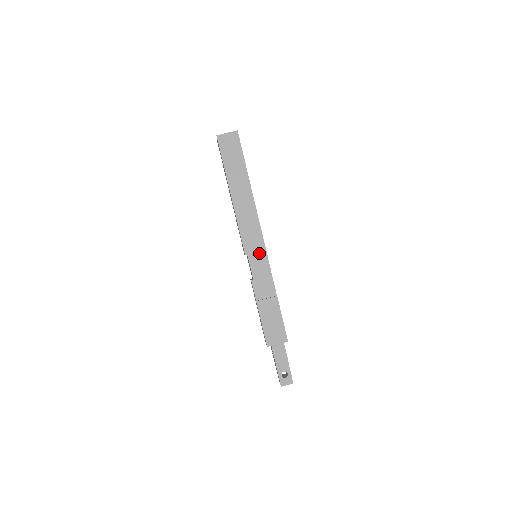
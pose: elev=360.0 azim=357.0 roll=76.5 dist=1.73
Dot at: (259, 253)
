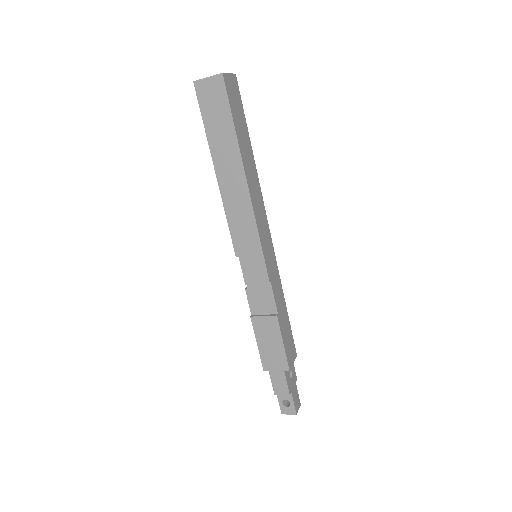
Dot at: (254, 258)
